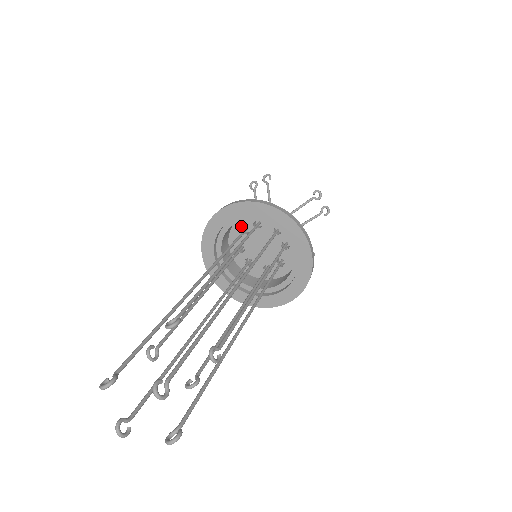
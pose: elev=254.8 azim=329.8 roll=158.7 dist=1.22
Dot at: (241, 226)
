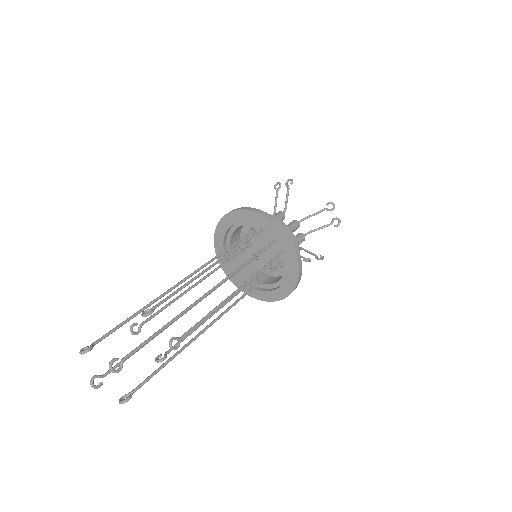
Dot at: (251, 226)
